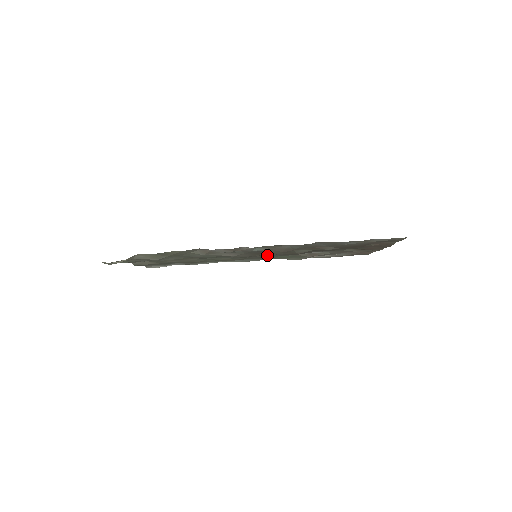
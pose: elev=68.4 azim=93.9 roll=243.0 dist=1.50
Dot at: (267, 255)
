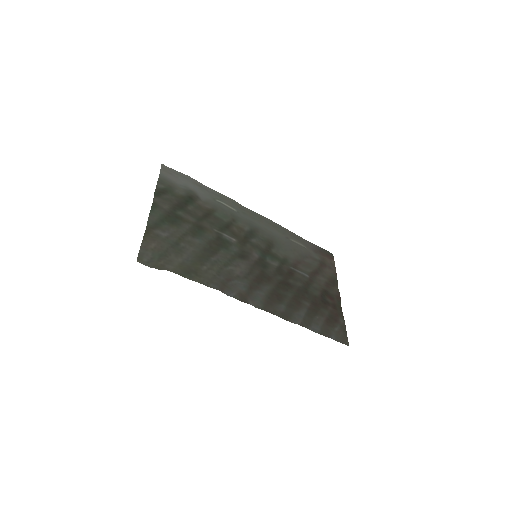
Dot at: (264, 267)
